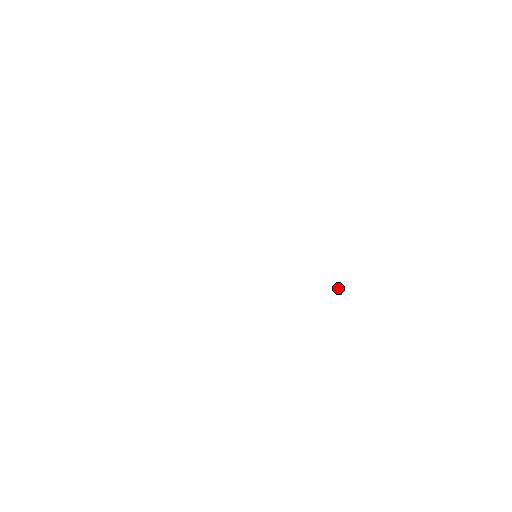
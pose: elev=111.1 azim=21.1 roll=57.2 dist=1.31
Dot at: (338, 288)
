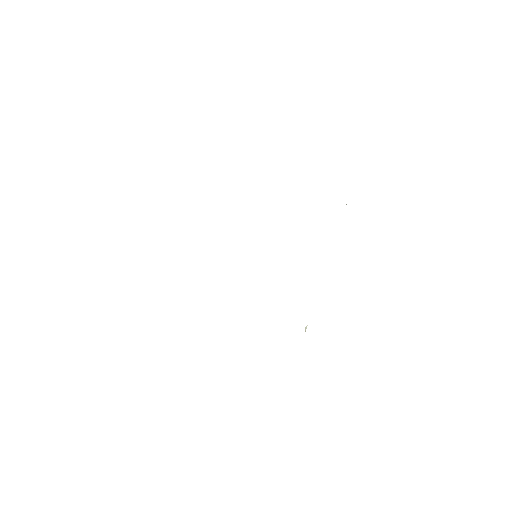
Dot at: (305, 328)
